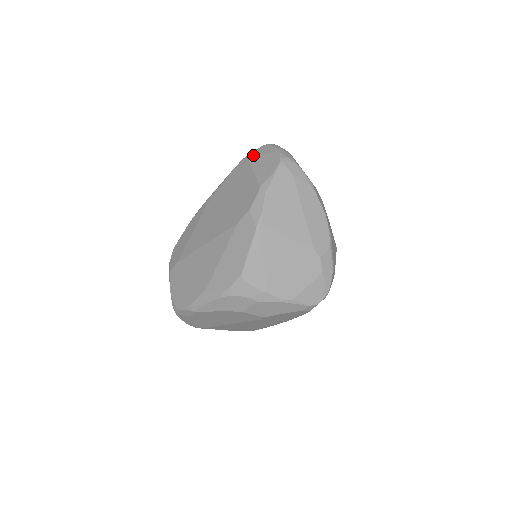
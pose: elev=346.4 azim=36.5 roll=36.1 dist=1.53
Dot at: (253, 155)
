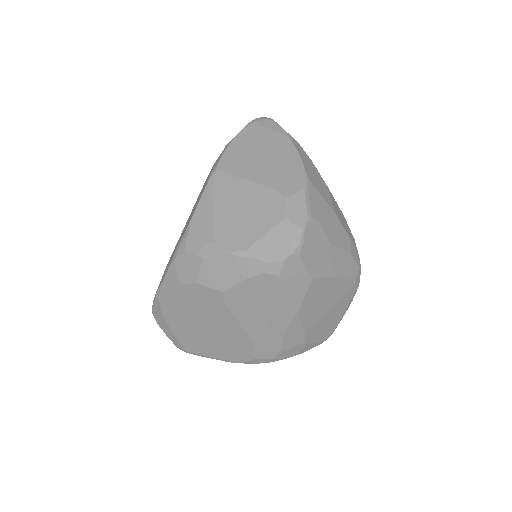
Dot at: occluded
